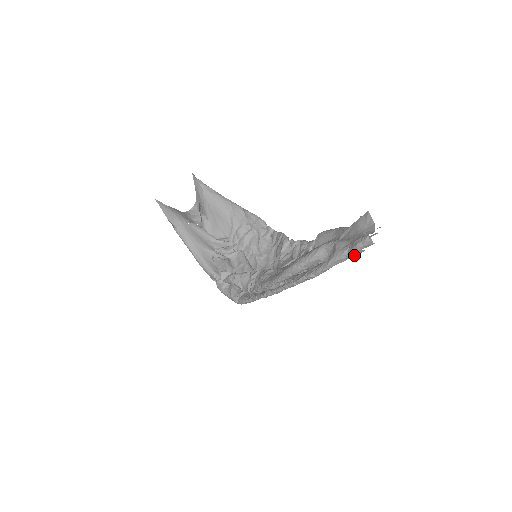
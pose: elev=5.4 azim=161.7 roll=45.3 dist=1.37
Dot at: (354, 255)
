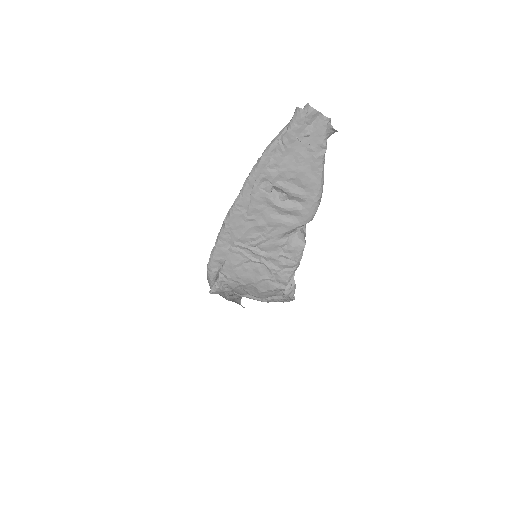
Dot at: (293, 121)
